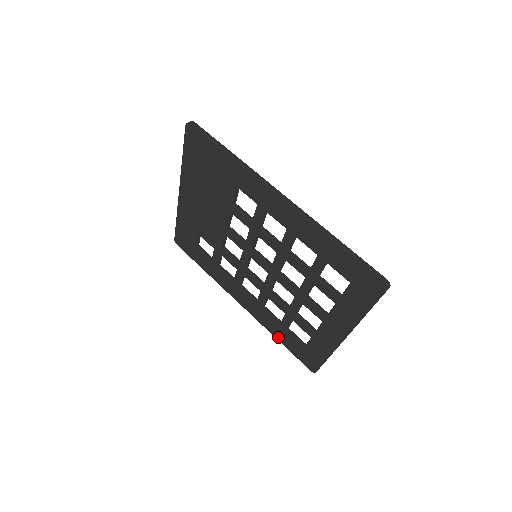
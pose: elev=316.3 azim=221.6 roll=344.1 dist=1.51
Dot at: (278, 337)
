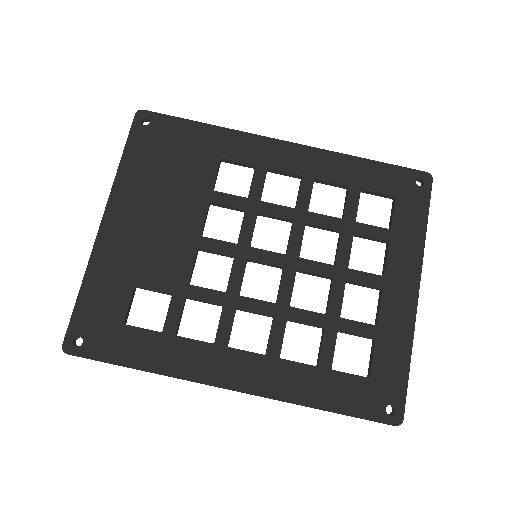
Dot at: (320, 401)
